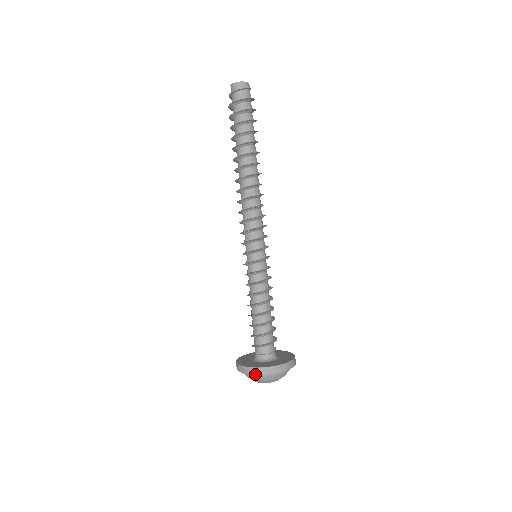
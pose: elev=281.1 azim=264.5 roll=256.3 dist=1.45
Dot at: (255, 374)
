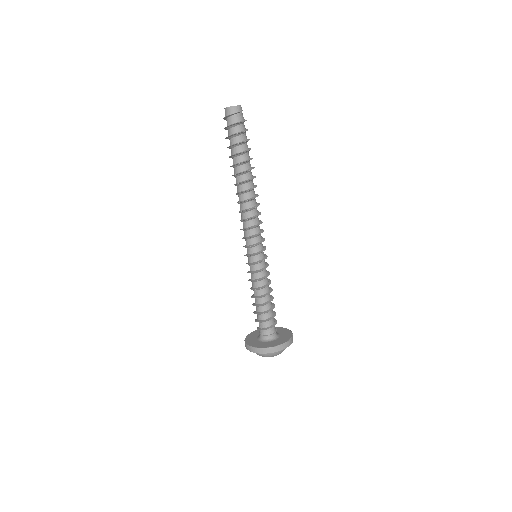
Dot at: (266, 353)
